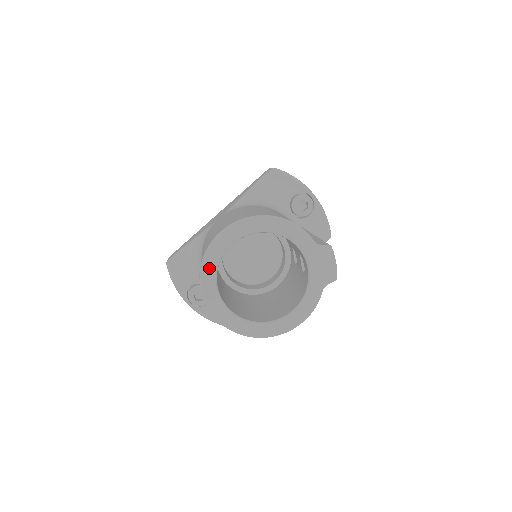
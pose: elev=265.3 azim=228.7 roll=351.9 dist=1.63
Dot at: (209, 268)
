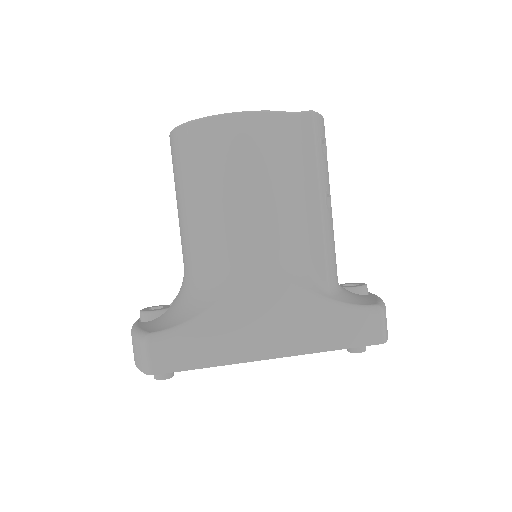
Dot at: occluded
